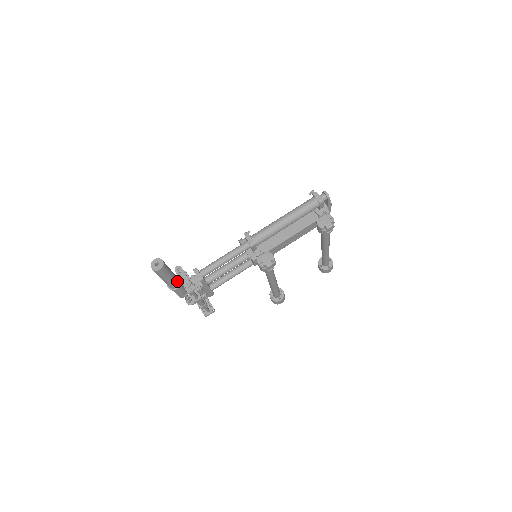
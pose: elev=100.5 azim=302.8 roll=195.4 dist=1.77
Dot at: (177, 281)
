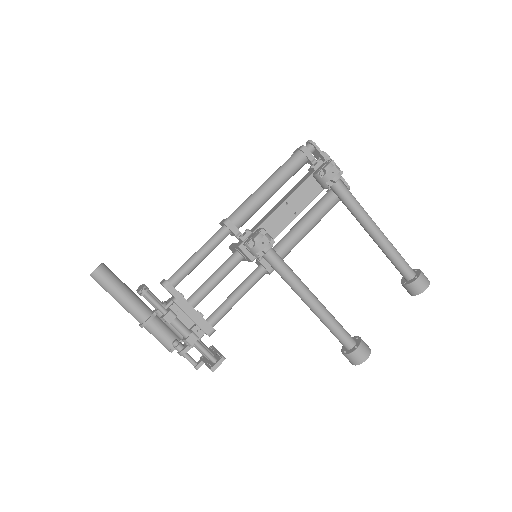
Dot at: (145, 307)
